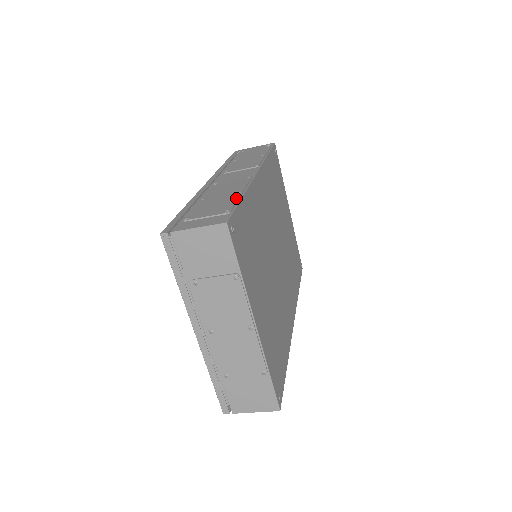
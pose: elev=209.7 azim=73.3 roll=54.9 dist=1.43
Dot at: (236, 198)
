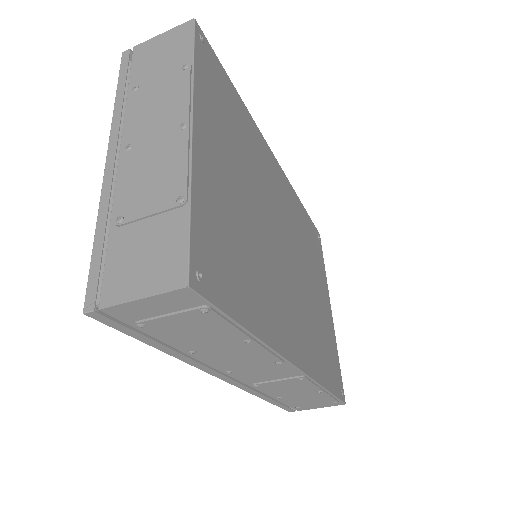
Dot at: occluded
